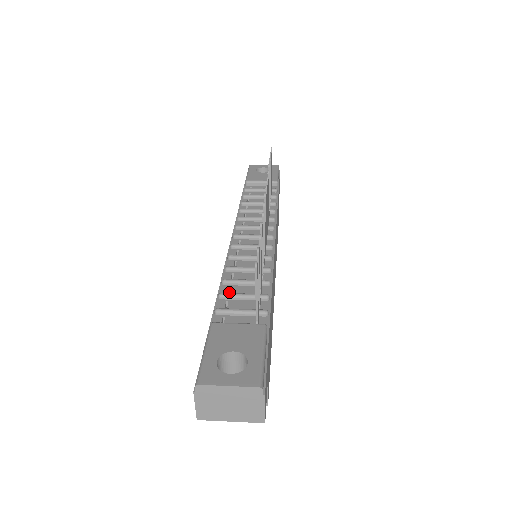
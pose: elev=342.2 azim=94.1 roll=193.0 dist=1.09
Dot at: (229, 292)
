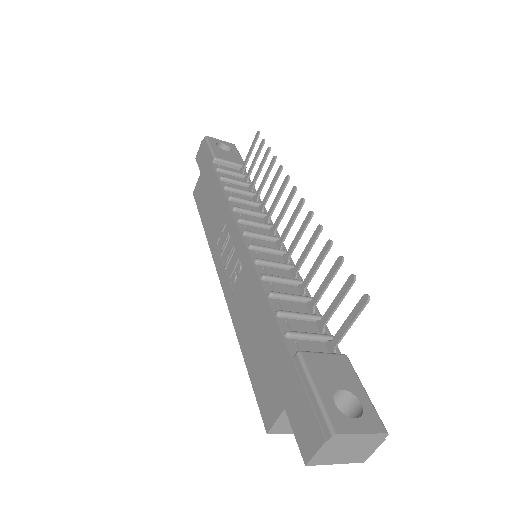
Dot at: occluded
